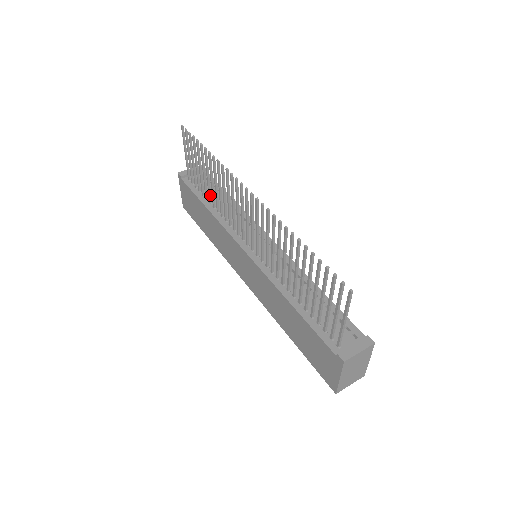
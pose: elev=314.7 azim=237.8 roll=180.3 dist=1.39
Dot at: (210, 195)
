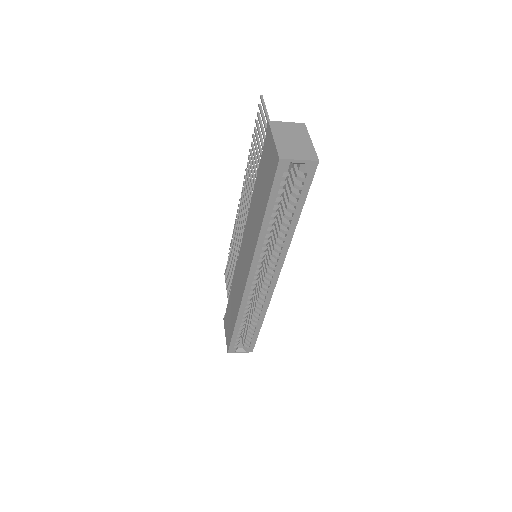
Dot at: occluded
